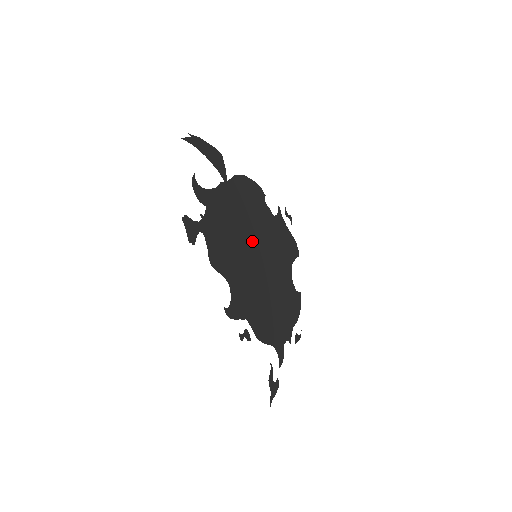
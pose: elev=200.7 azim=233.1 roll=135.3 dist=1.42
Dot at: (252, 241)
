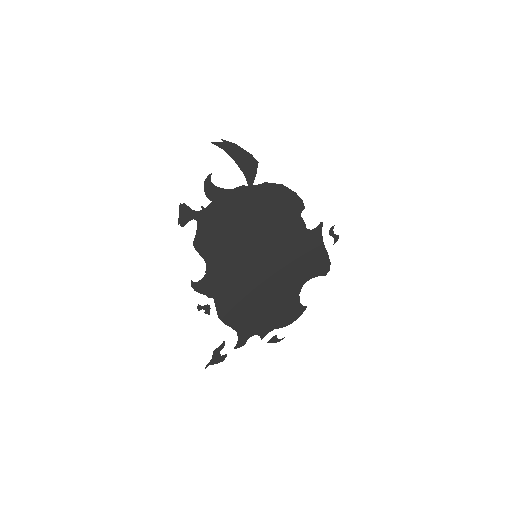
Dot at: (258, 243)
